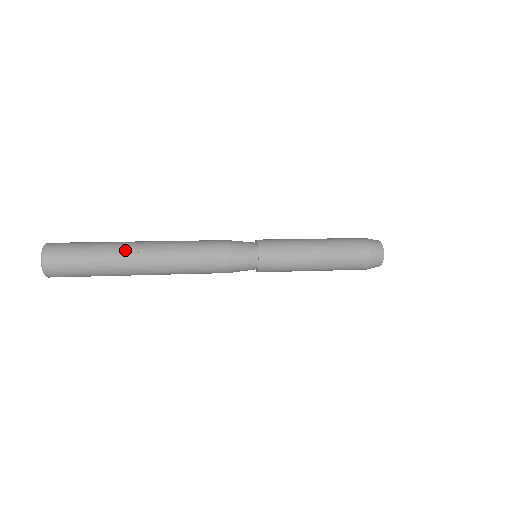
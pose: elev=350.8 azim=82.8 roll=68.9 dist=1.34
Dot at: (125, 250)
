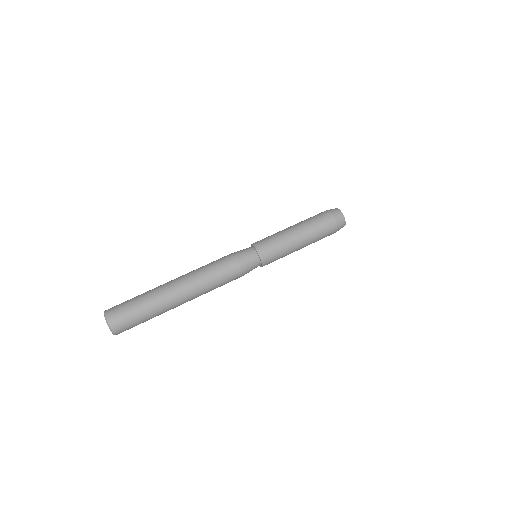
Dot at: (170, 304)
